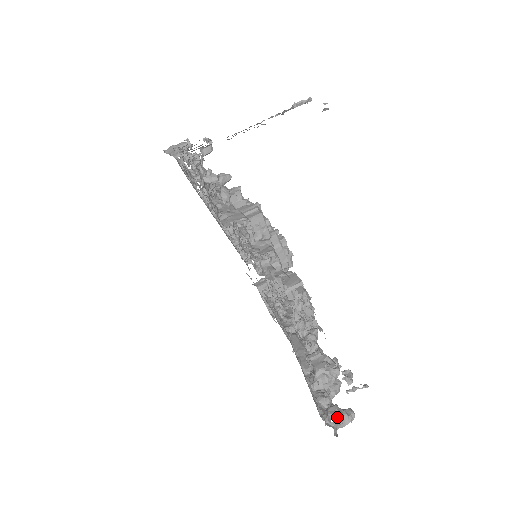
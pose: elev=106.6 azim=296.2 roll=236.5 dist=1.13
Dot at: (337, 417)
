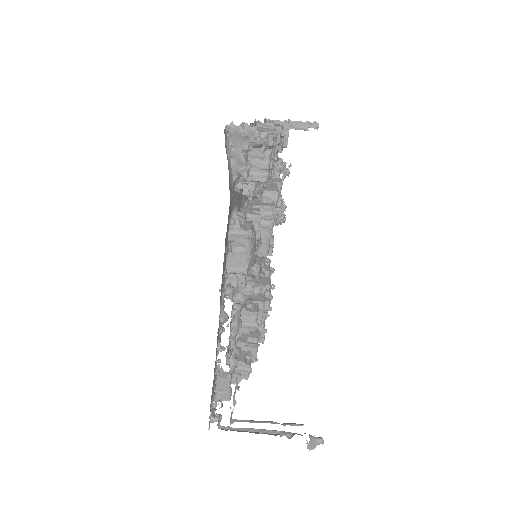
Dot at: occluded
